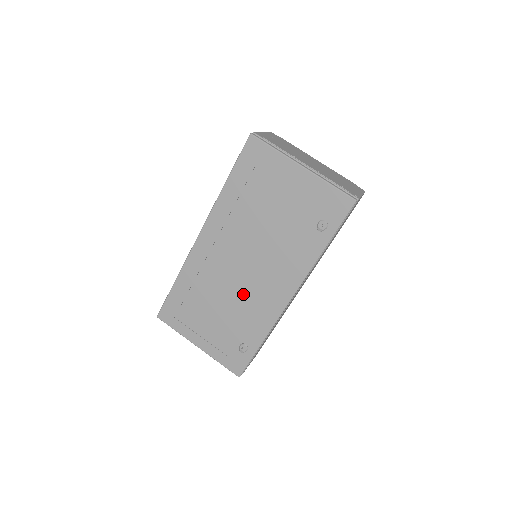
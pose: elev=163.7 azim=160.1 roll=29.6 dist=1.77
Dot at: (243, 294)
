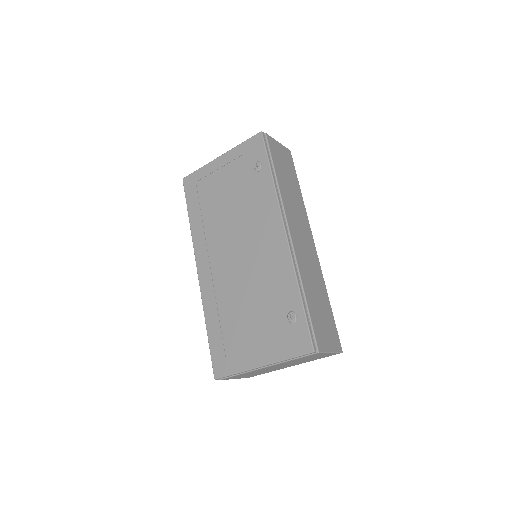
Dot at: (254, 273)
